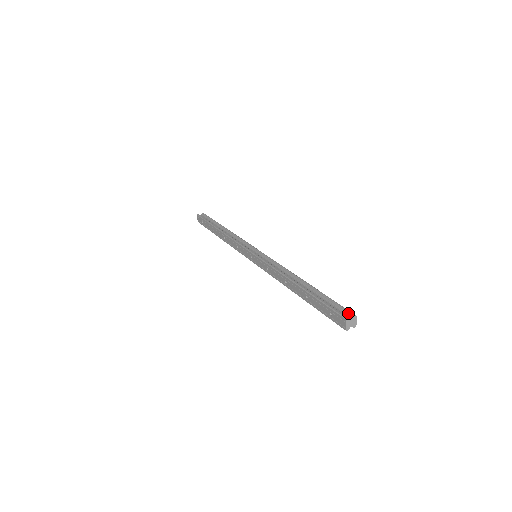
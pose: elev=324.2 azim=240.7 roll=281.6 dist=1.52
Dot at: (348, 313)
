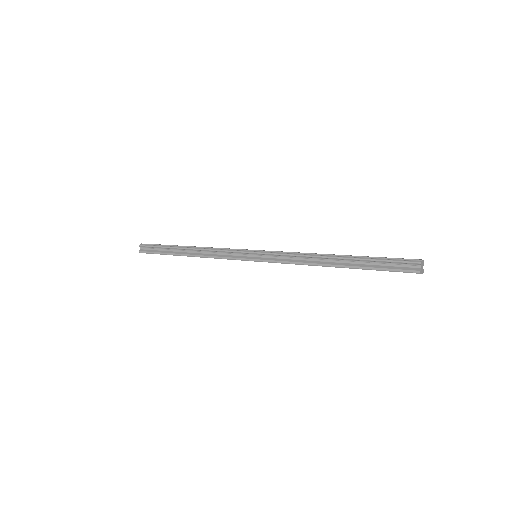
Dot at: (413, 264)
